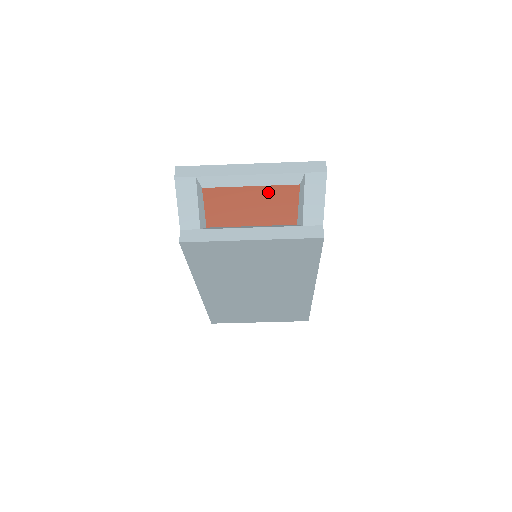
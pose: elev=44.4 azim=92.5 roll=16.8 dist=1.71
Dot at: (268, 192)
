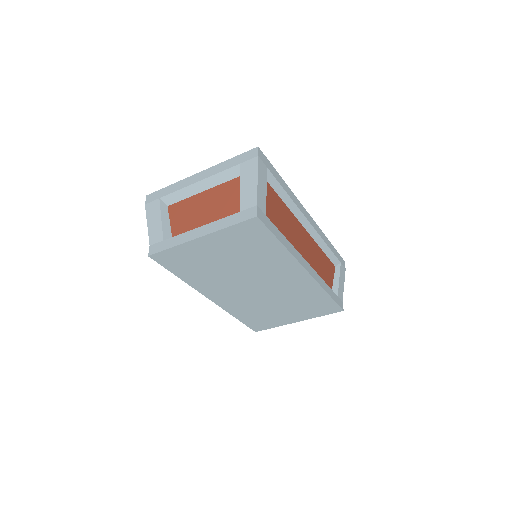
Dot at: (216, 192)
